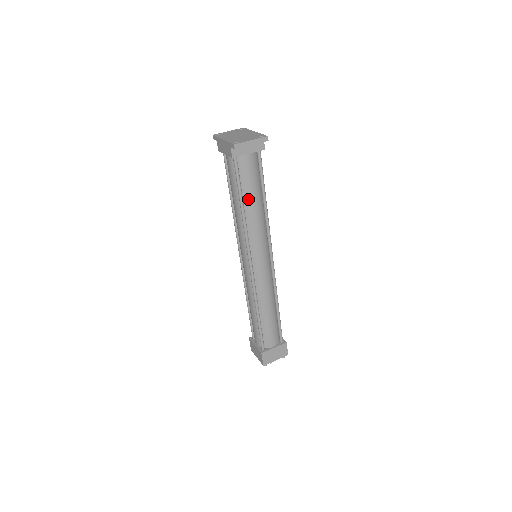
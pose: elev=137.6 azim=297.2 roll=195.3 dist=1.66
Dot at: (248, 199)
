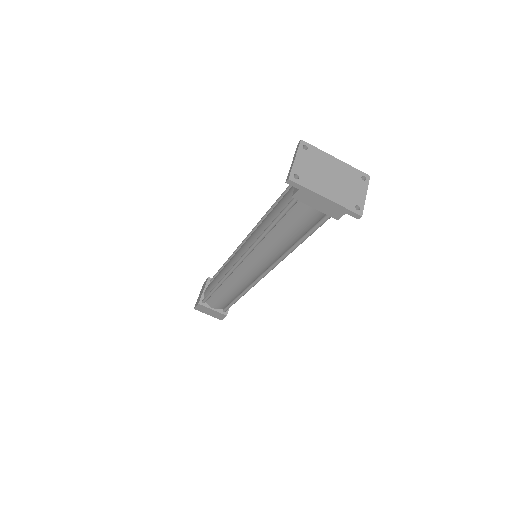
Dot at: occluded
